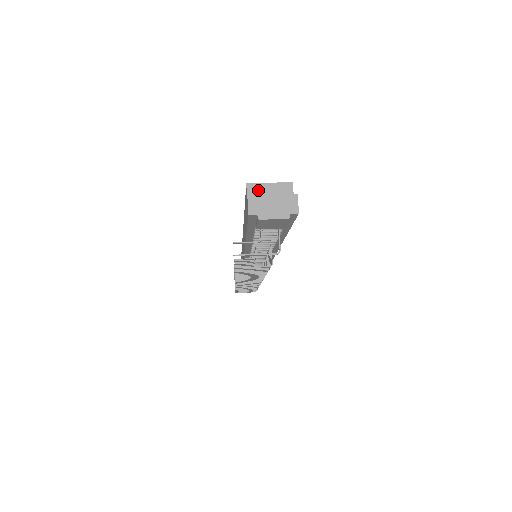
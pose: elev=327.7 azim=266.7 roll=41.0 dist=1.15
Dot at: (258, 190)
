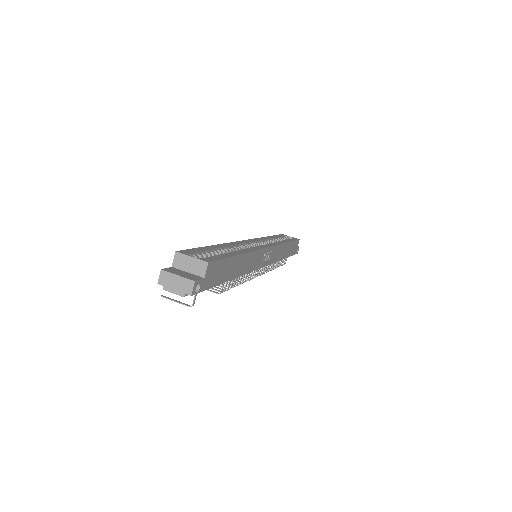
Dot at: (182, 259)
